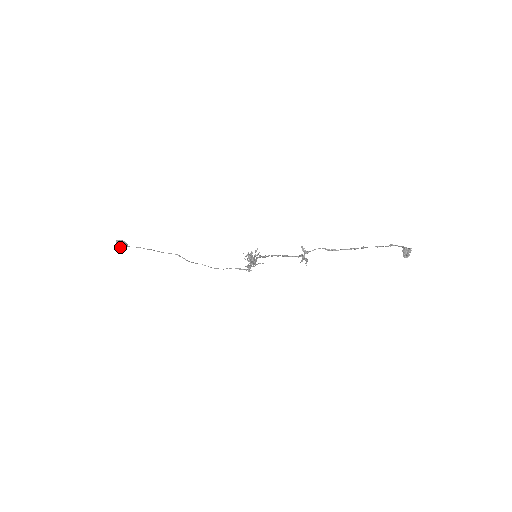
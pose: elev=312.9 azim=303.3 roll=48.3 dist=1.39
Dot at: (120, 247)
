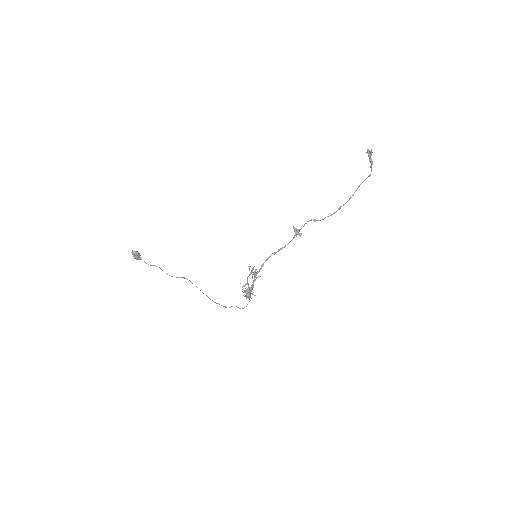
Dot at: (135, 255)
